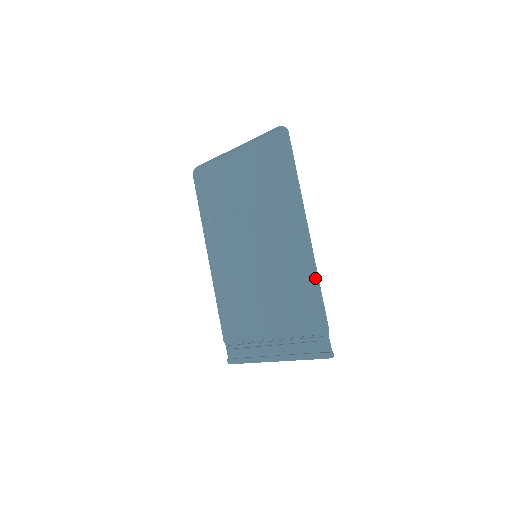
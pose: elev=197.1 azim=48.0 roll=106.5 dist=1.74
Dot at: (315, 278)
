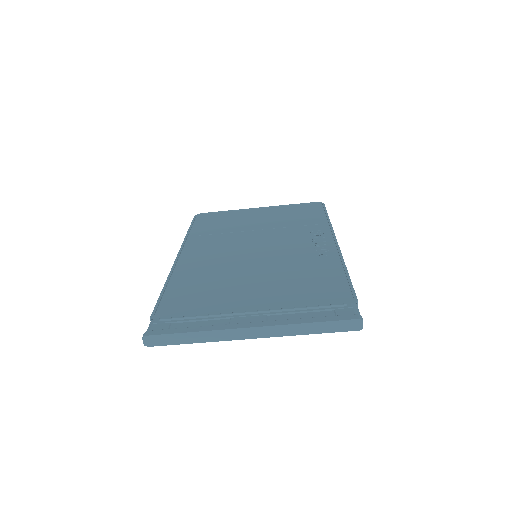
Dot at: (344, 265)
